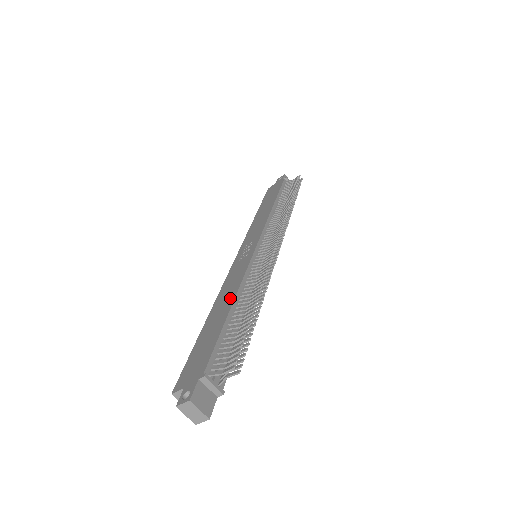
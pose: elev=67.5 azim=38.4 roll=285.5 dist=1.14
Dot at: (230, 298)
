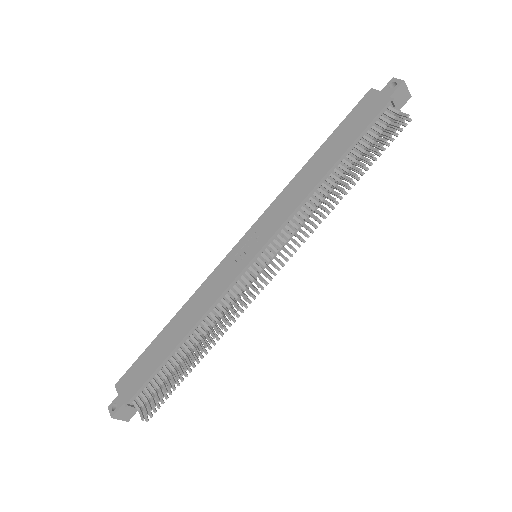
Dot at: (188, 325)
